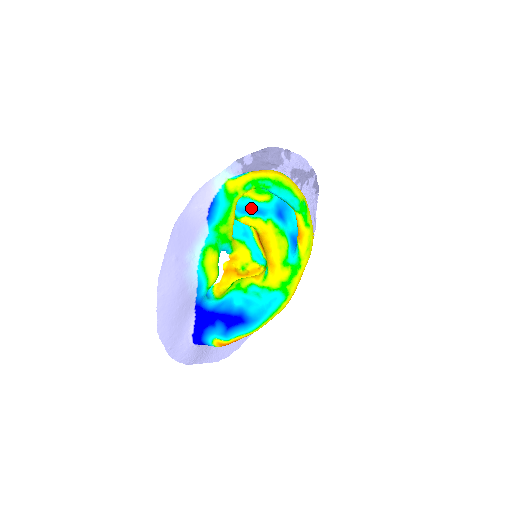
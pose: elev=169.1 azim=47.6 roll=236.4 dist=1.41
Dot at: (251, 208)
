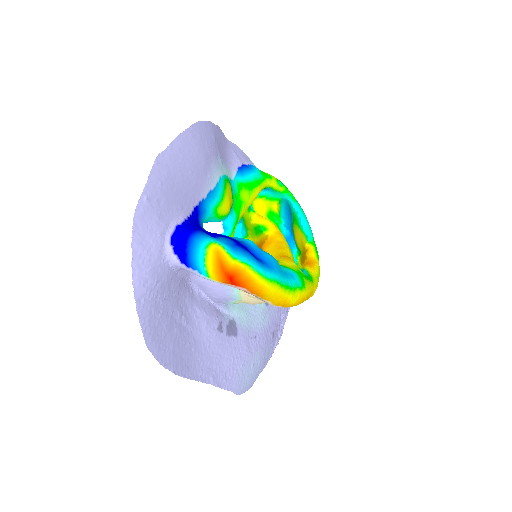
Dot at: occluded
